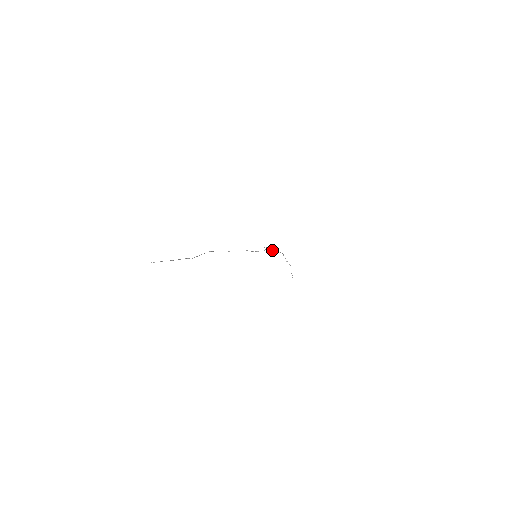
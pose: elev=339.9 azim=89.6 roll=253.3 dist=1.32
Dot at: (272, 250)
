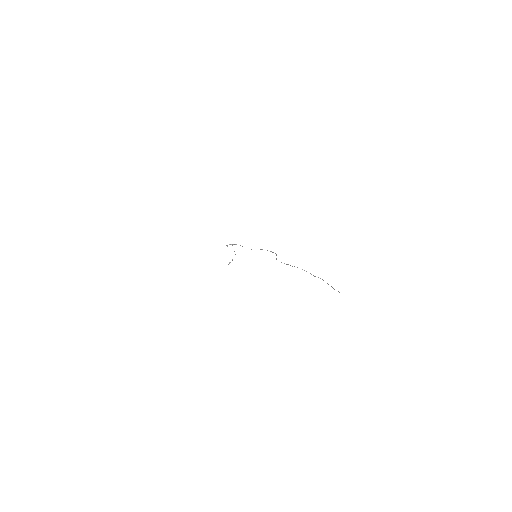
Dot at: occluded
